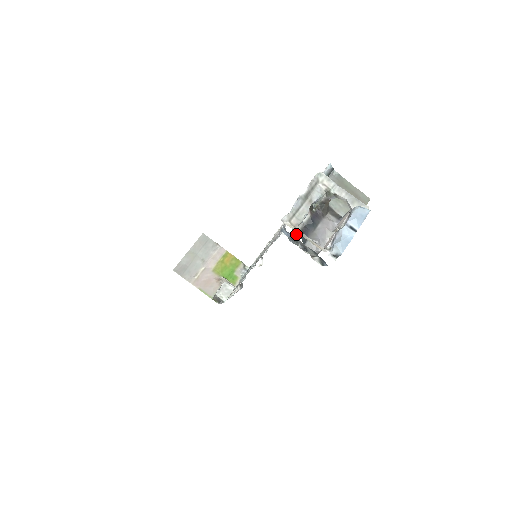
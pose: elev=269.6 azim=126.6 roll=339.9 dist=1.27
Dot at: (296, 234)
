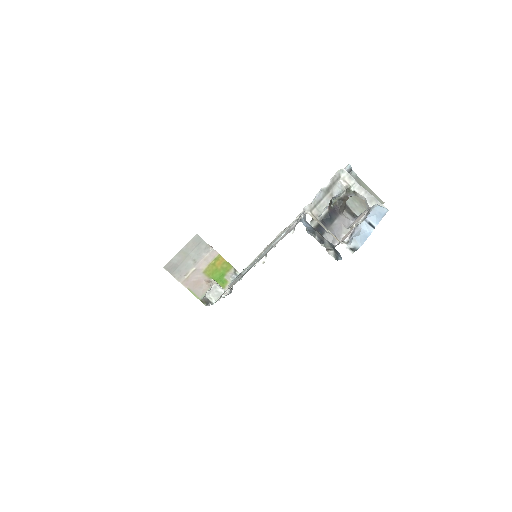
Dot at: (314, 226)
